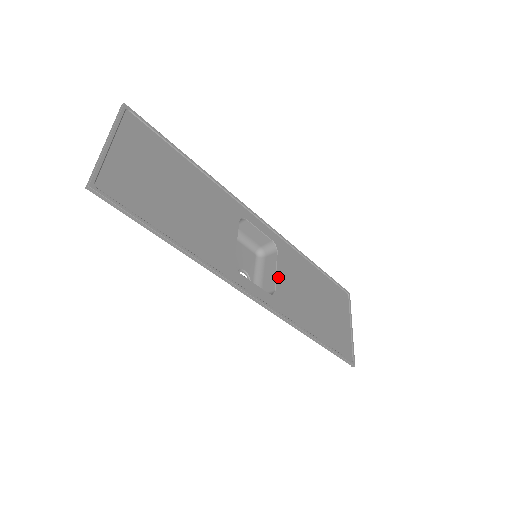
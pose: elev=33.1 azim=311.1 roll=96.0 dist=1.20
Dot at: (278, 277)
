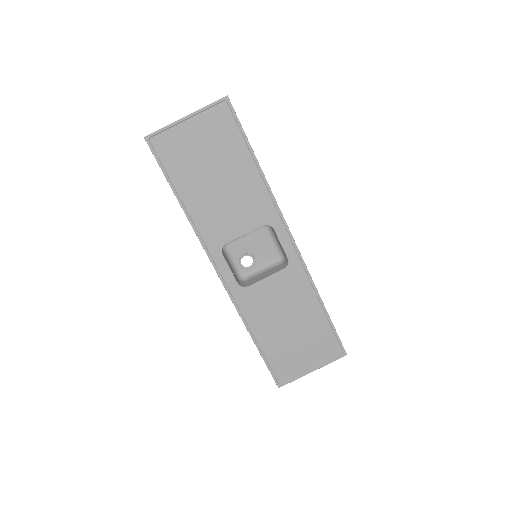
Dot at: (262, 282)
